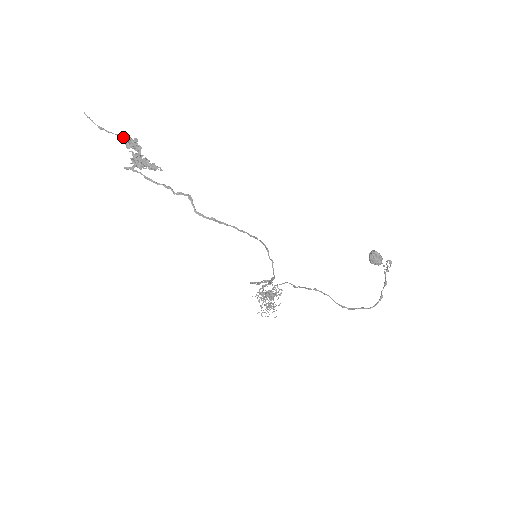
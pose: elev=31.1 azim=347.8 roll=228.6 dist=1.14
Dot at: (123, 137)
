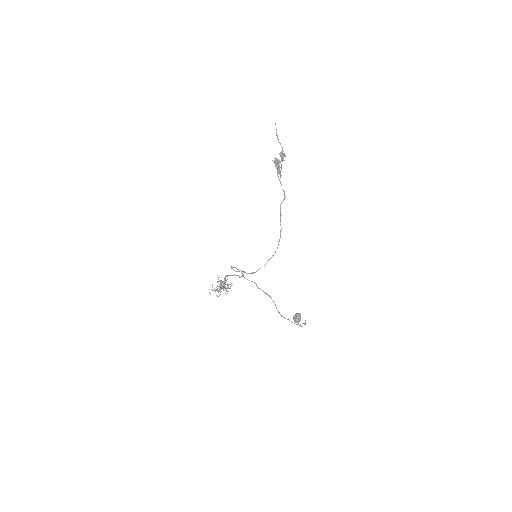
Dot at: (282, 149)
